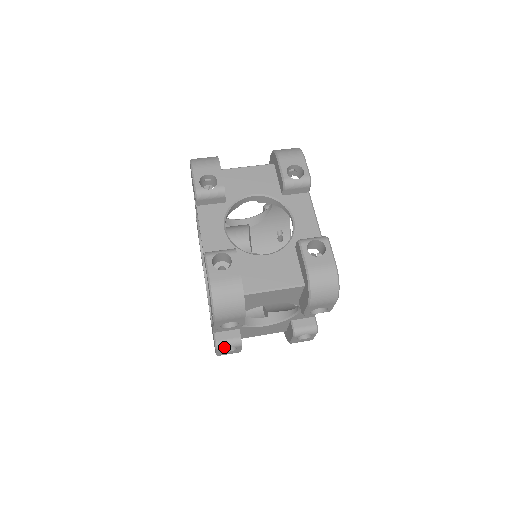
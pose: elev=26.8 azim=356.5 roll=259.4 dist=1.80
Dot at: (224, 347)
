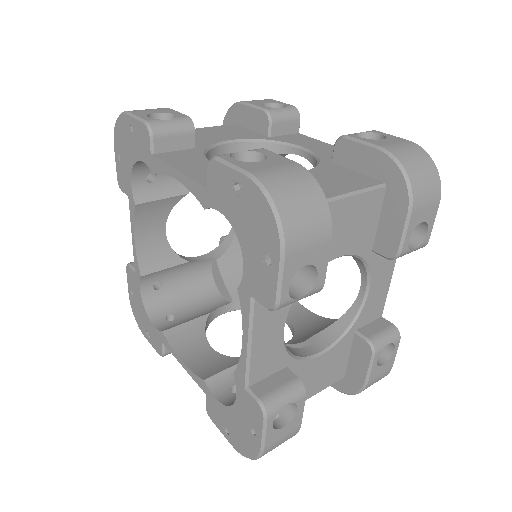
Dot at: (278, 406)
